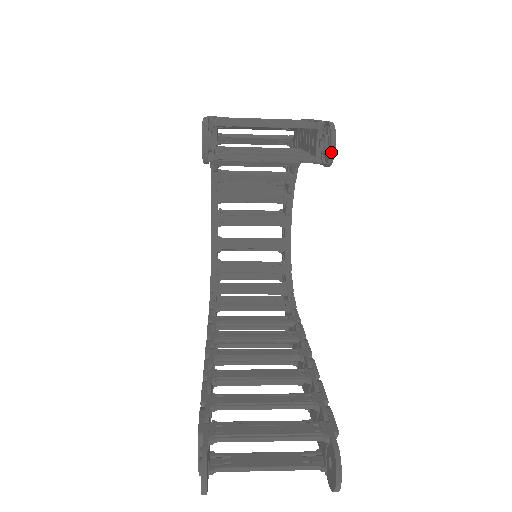
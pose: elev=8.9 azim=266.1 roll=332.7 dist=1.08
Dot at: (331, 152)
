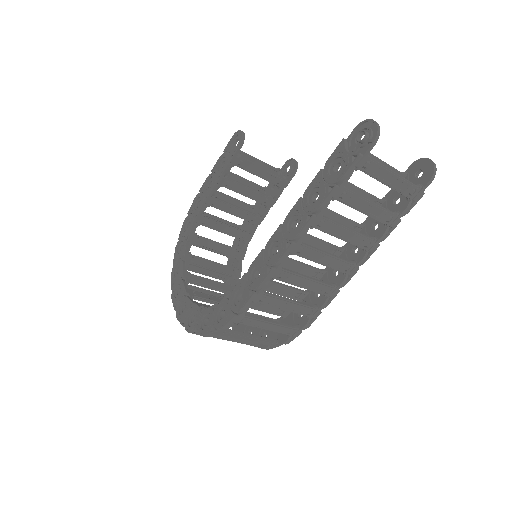
Dot at: (296, 162)
